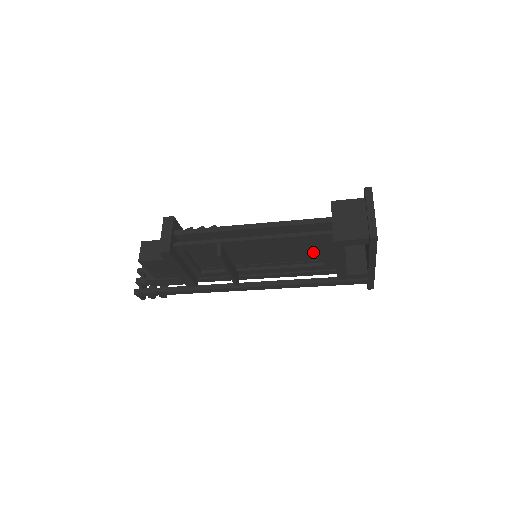
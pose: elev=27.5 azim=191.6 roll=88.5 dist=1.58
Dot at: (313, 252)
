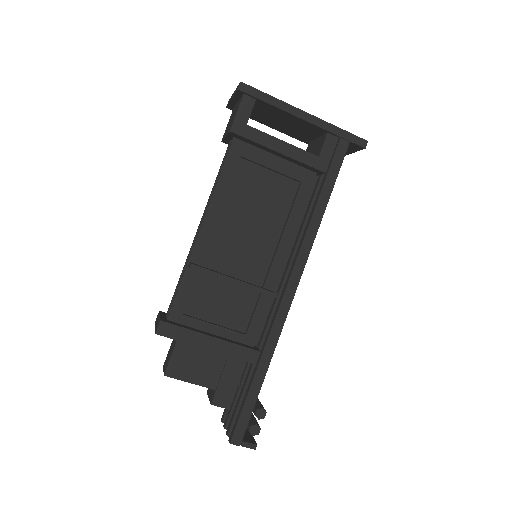
Dot at: (284, 192)
